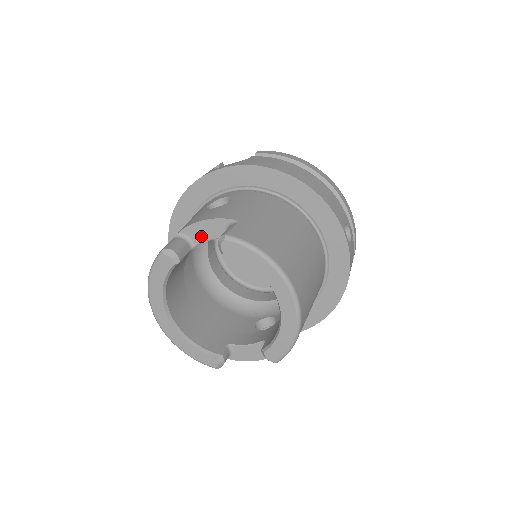
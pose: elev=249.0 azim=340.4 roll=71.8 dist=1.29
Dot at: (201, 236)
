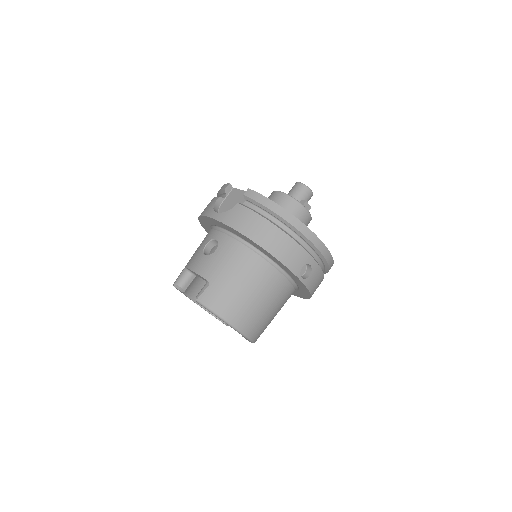
Dot at: (197, 275)
